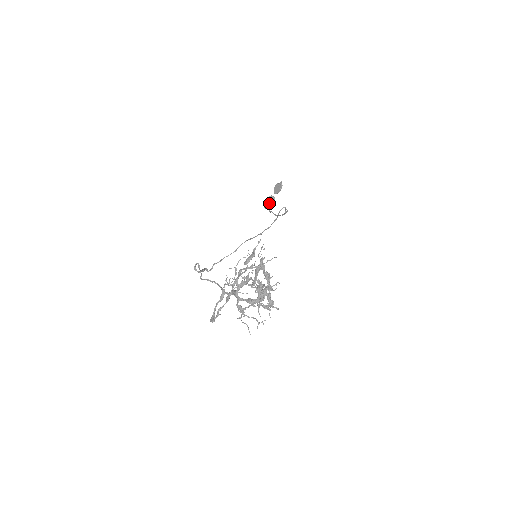
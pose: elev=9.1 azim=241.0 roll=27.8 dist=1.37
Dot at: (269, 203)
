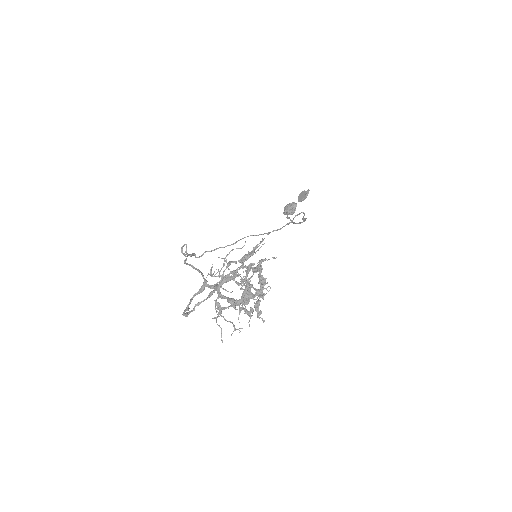
Dot at: (289, 209)
